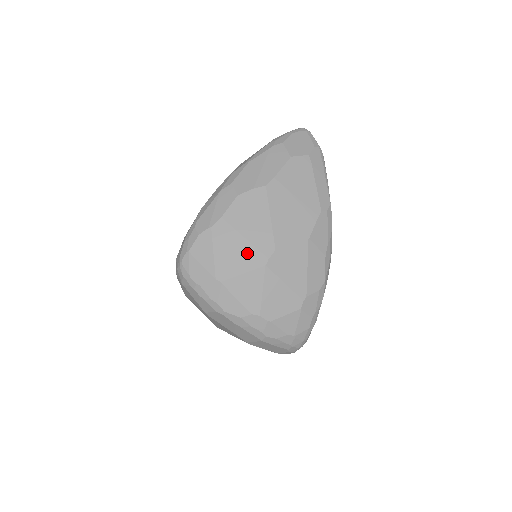
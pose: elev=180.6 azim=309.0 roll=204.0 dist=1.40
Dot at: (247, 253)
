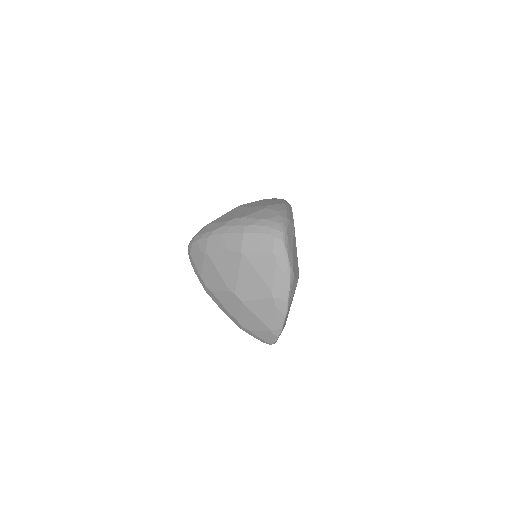
Dot at: occluded
